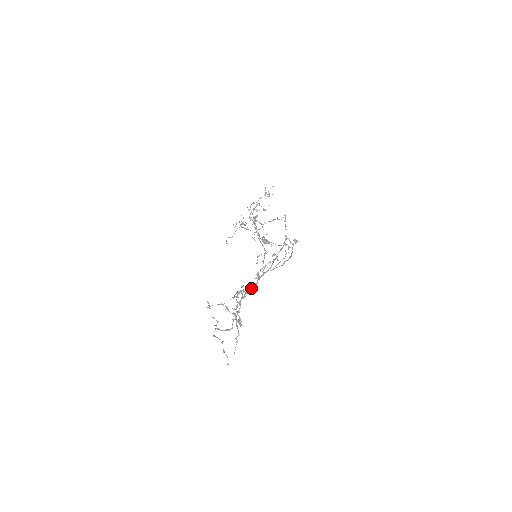
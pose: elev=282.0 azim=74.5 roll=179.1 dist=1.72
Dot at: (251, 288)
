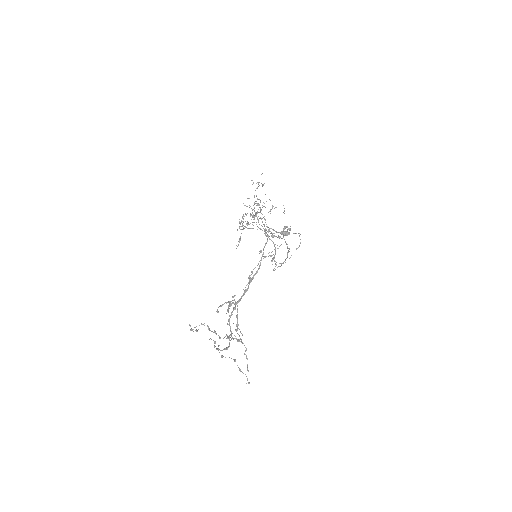
Dot at: (242, 296)
